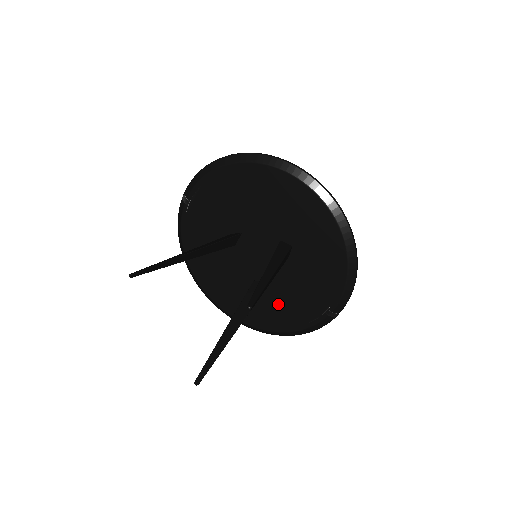
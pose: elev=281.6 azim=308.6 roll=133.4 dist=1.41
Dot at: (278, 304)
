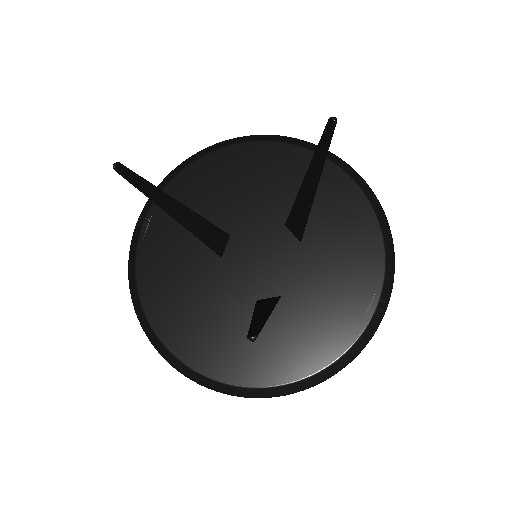
Dot at: (300, 324)
